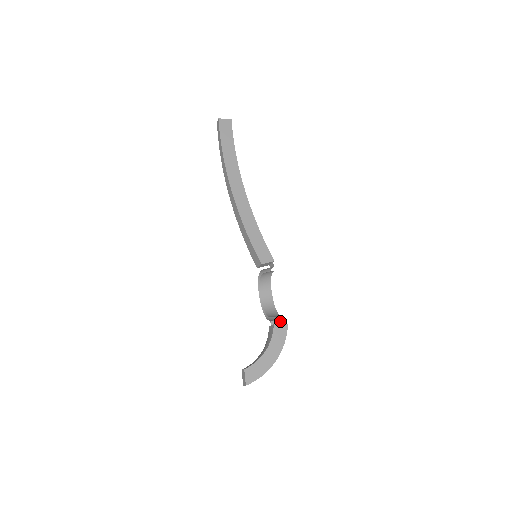
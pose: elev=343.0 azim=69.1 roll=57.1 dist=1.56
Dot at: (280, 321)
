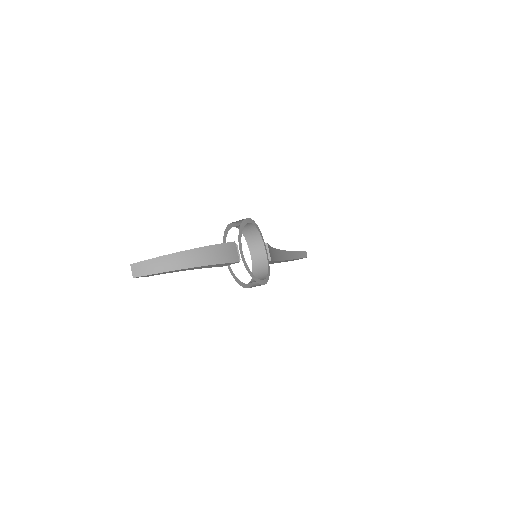
Dot at: occluded
